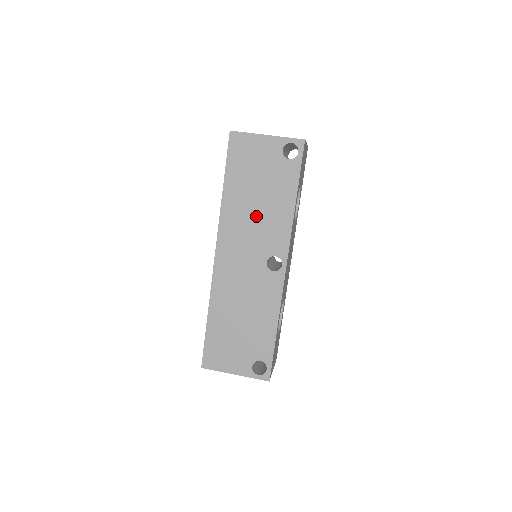
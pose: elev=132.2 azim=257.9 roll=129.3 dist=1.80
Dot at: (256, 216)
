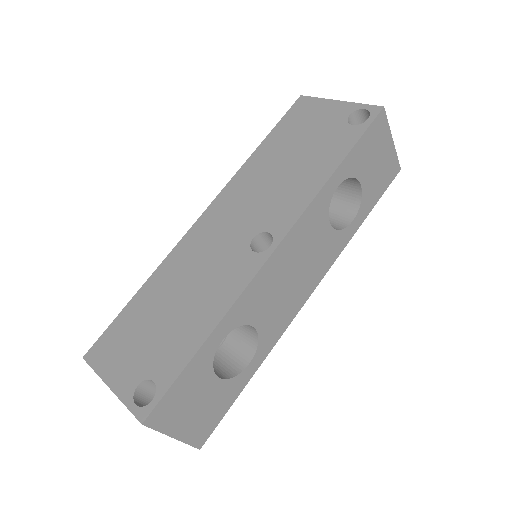
Dot at: (275, 180)
